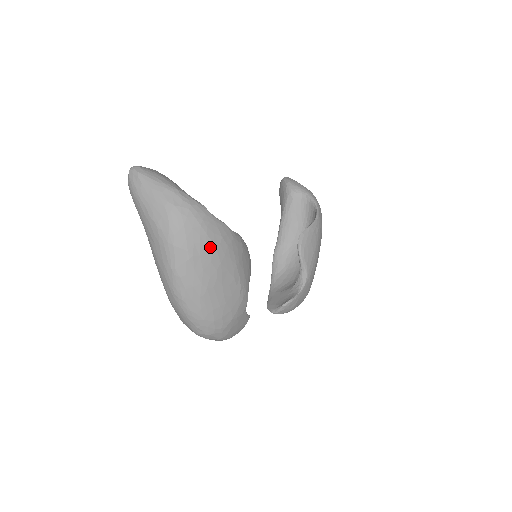
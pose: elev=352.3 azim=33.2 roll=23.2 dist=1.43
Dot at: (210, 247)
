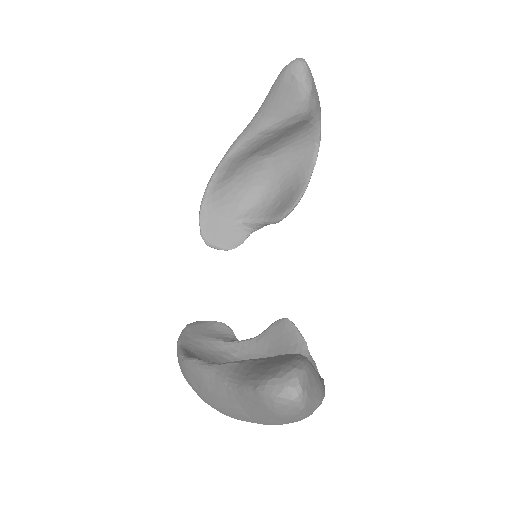
Dot at: occluded
